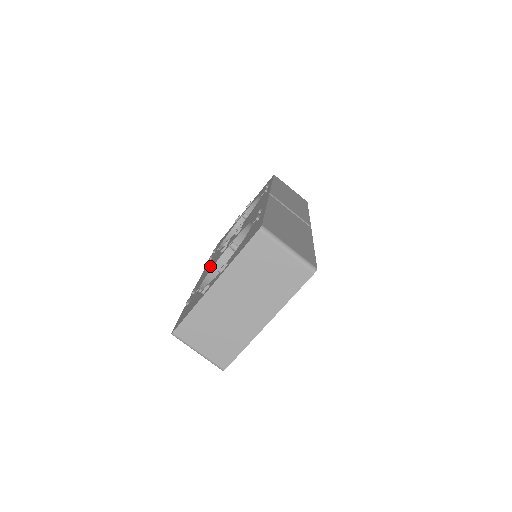
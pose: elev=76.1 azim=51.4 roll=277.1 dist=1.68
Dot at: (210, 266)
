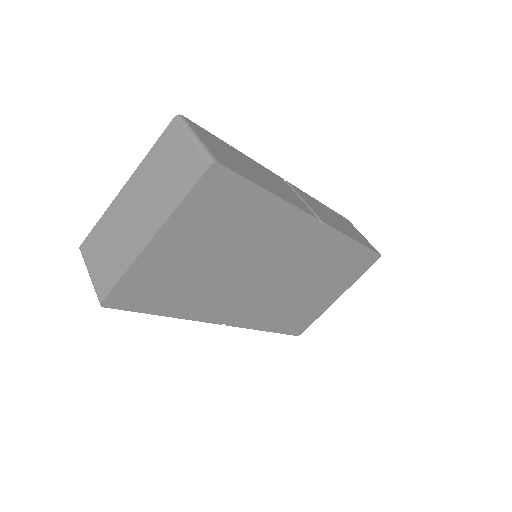
Dot at: occluded
